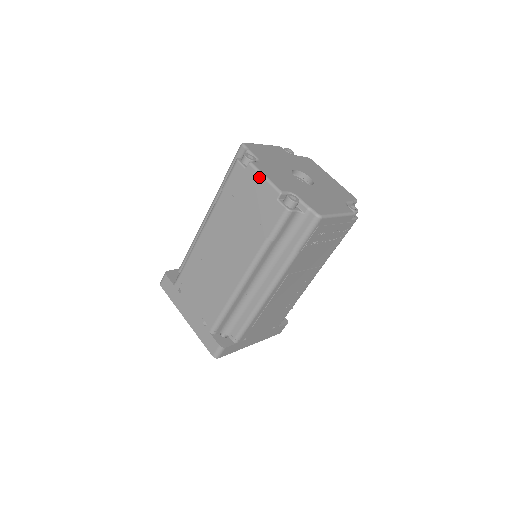
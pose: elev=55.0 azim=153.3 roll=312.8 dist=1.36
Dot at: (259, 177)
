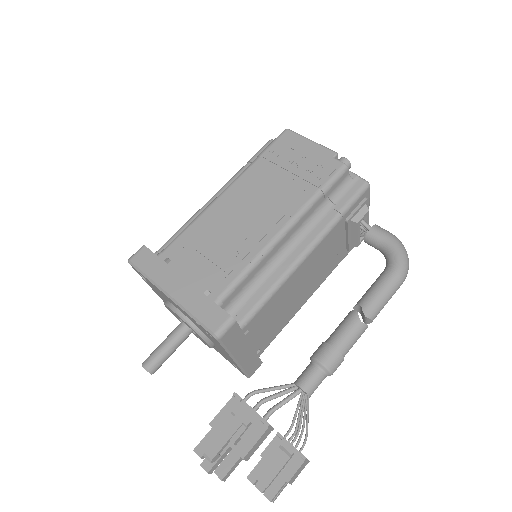
Dot at: occluded
